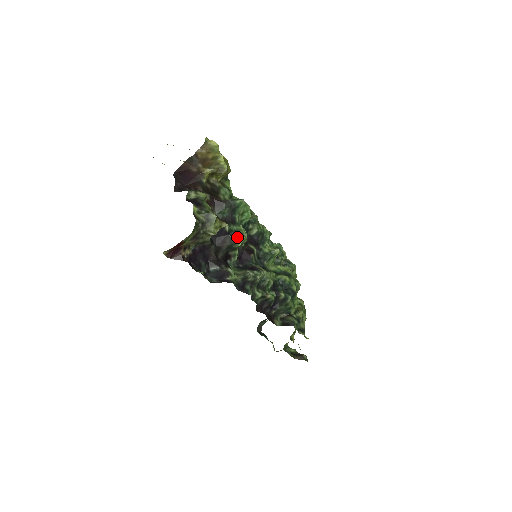
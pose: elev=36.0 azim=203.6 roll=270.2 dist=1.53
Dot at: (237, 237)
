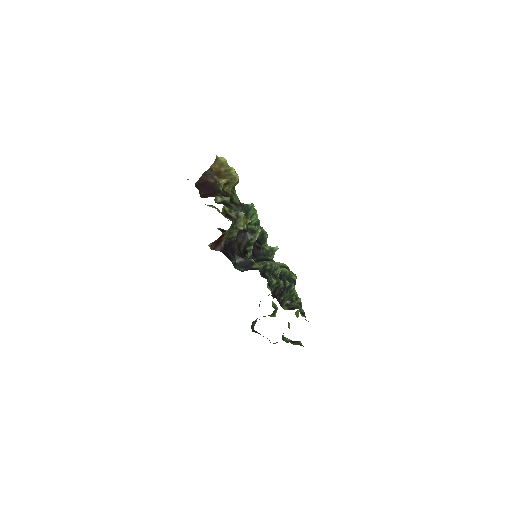
Dot at: (254, 233)
